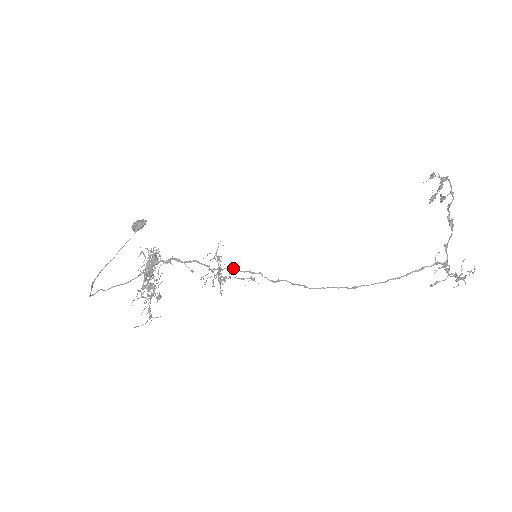
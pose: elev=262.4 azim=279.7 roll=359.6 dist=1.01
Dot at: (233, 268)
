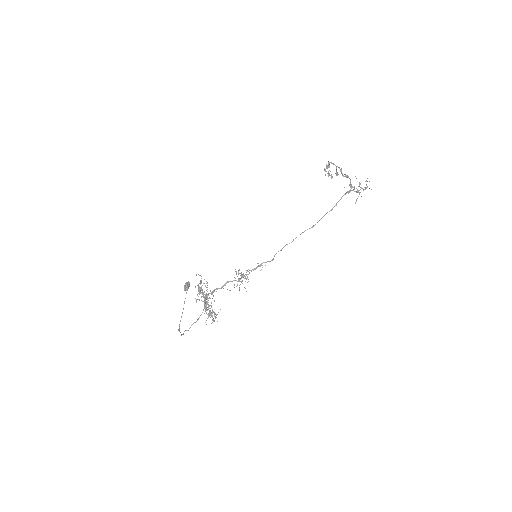
Dot at: occluded
